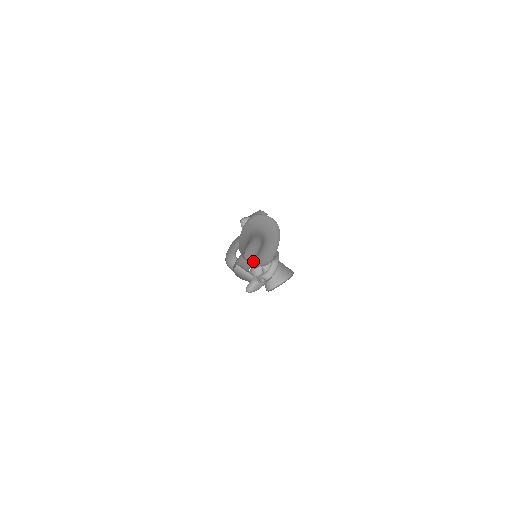
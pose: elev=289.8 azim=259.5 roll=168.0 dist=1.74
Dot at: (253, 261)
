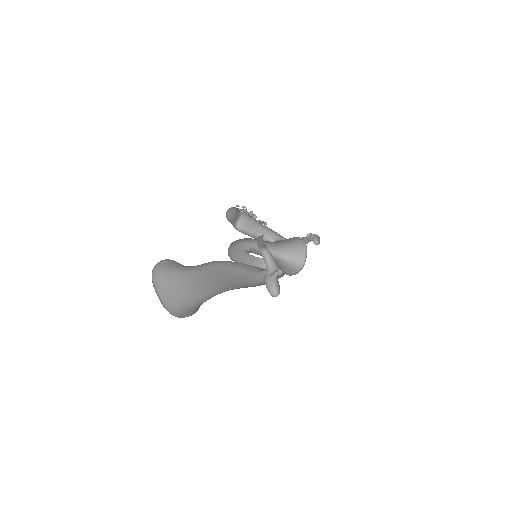
Dot at: occluded
